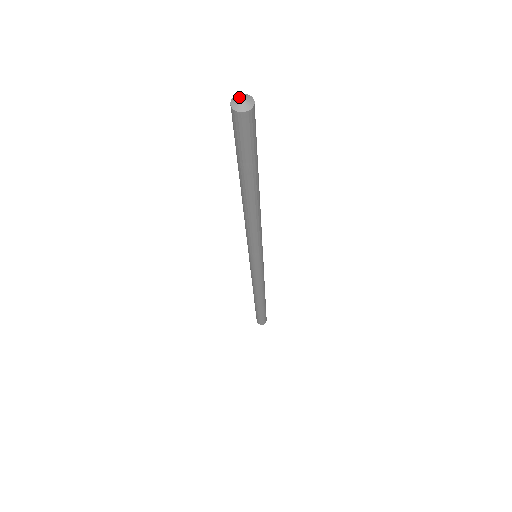
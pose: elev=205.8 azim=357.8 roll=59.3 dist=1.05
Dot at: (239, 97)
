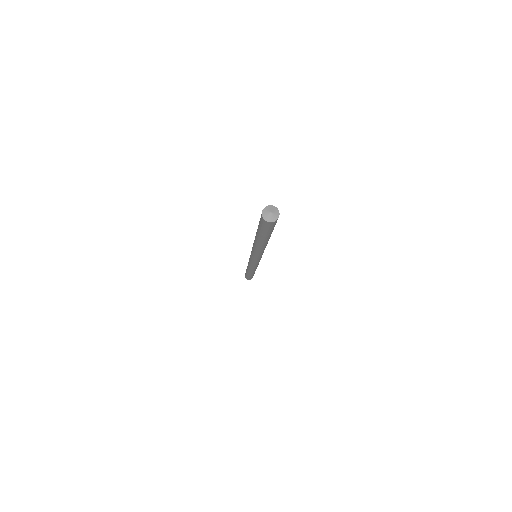
Dot at: (269, 211)
